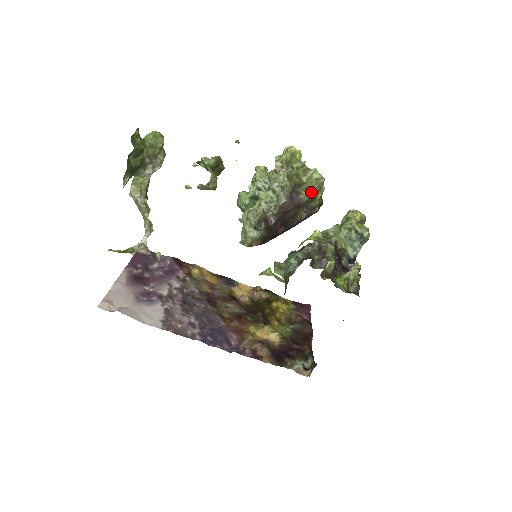
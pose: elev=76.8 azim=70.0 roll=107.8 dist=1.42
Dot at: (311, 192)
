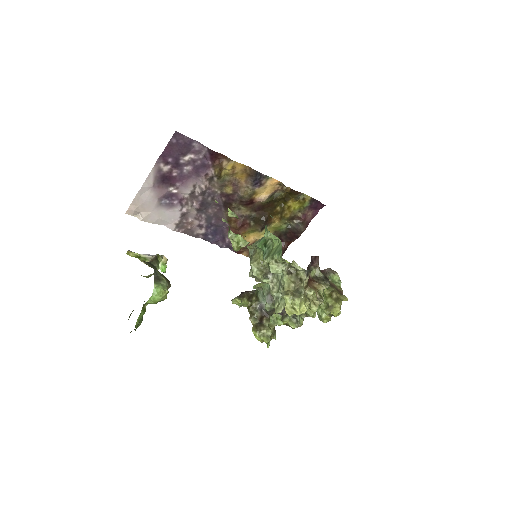
Dot at: occluded
